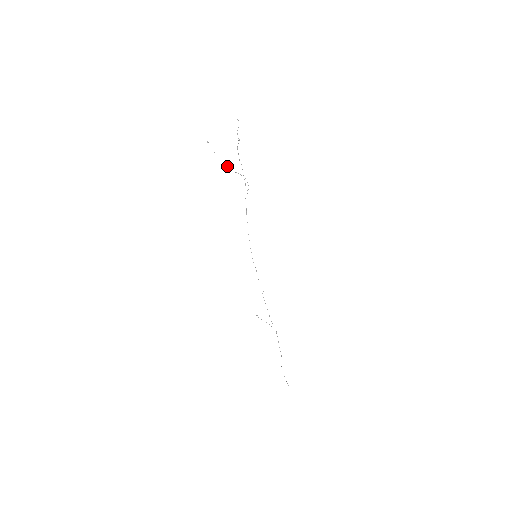
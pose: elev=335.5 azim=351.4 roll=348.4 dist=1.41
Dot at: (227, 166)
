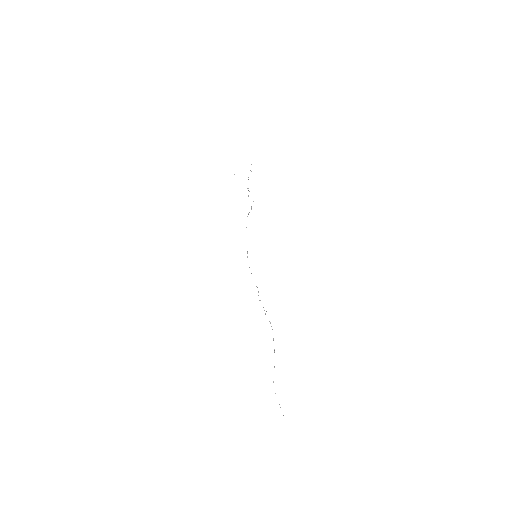
Dot at: occluded
